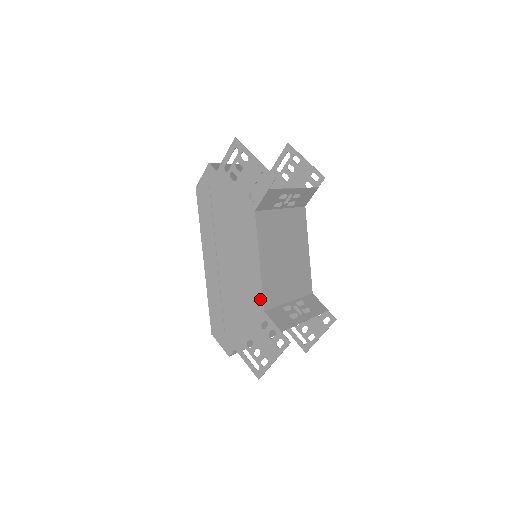
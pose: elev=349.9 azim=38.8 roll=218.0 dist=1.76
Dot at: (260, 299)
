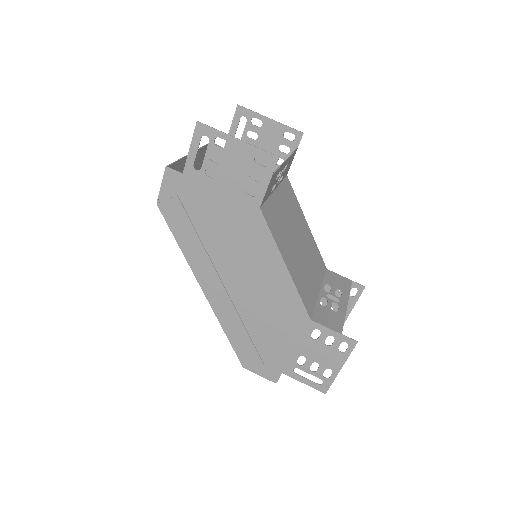
Dot at: (300, 308)
